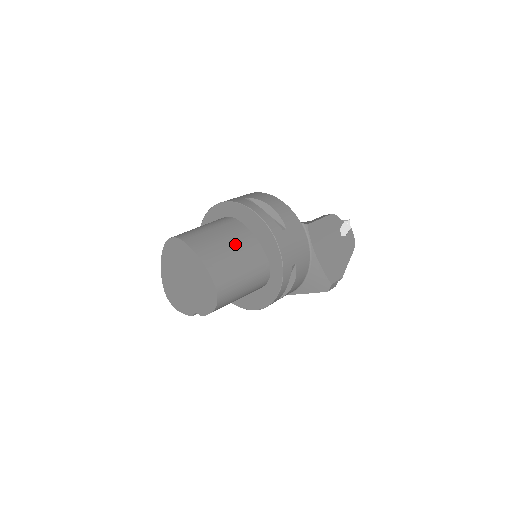
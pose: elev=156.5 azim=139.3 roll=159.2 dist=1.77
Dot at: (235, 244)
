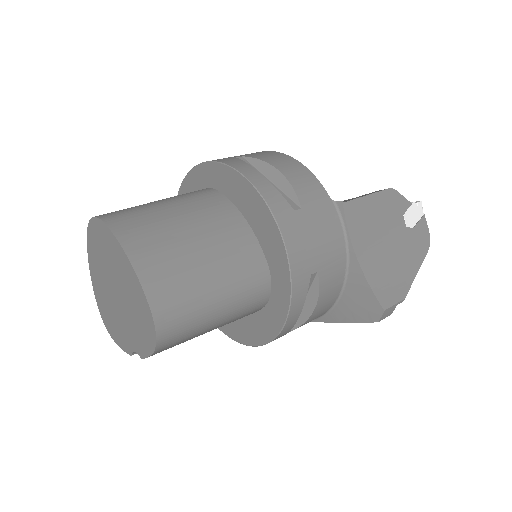
Dot at: (205, 232)
